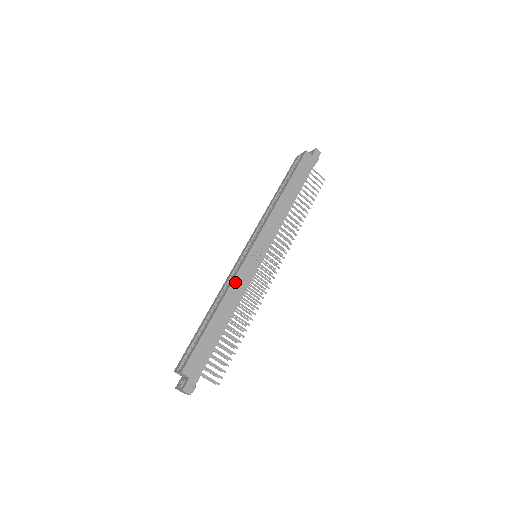
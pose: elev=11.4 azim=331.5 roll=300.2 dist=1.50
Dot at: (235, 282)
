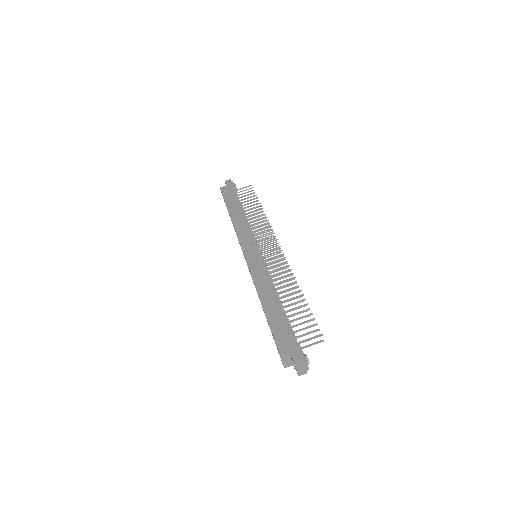
Dot at: (255, 277)
